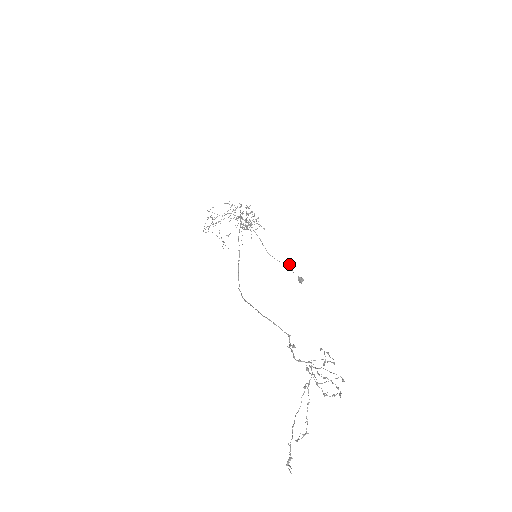
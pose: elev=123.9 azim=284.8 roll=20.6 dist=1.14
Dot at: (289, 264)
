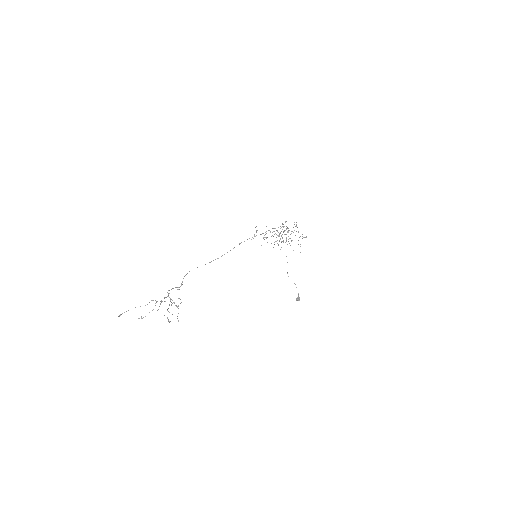
Dot at: occluded
